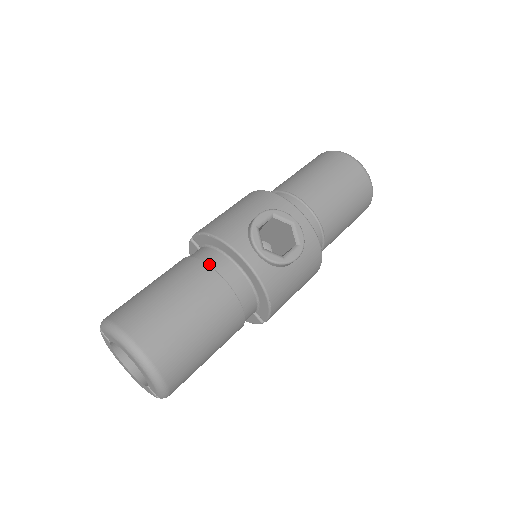
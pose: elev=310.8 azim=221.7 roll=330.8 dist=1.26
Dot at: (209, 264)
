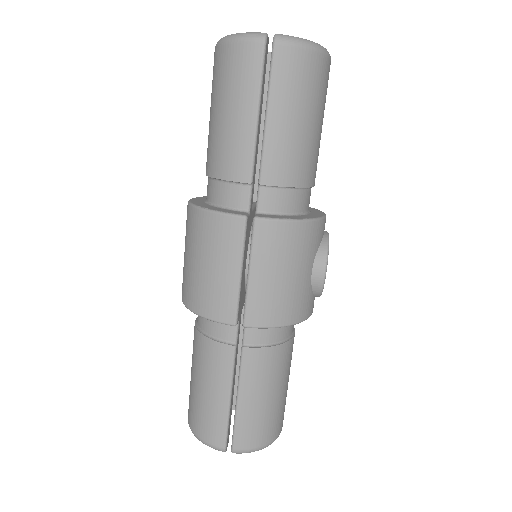
Dot at: (286, 338)
